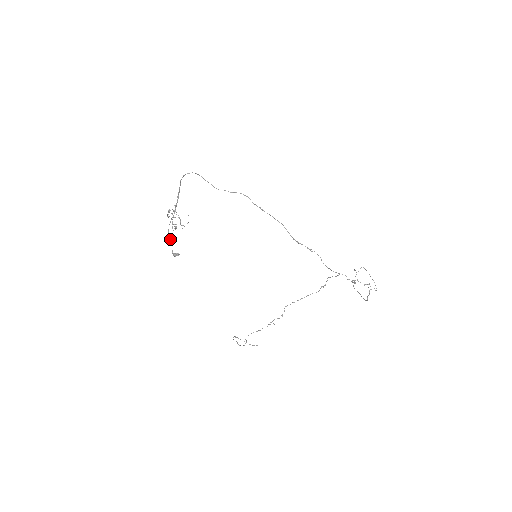
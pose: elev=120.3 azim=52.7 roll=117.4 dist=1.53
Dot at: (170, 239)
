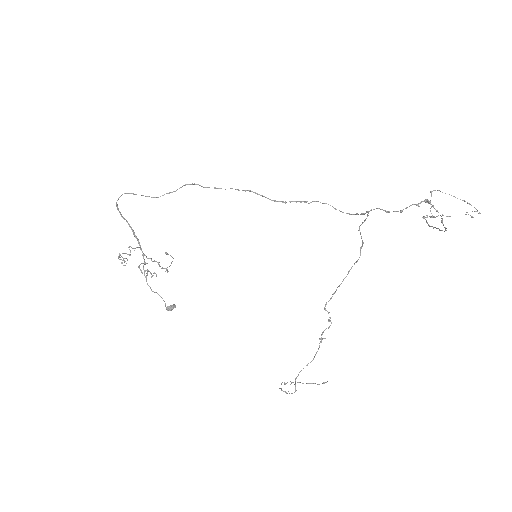
Dot at: (154, 292)
